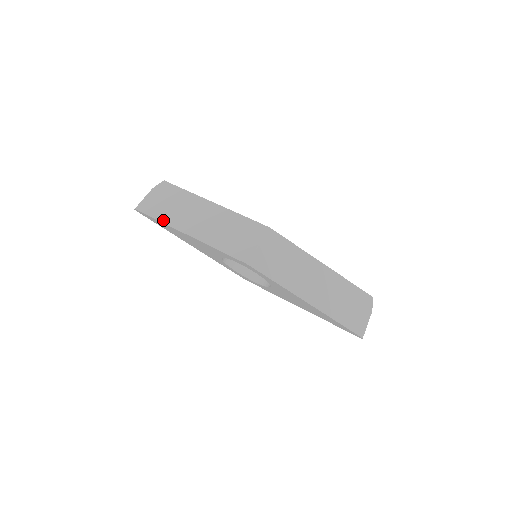
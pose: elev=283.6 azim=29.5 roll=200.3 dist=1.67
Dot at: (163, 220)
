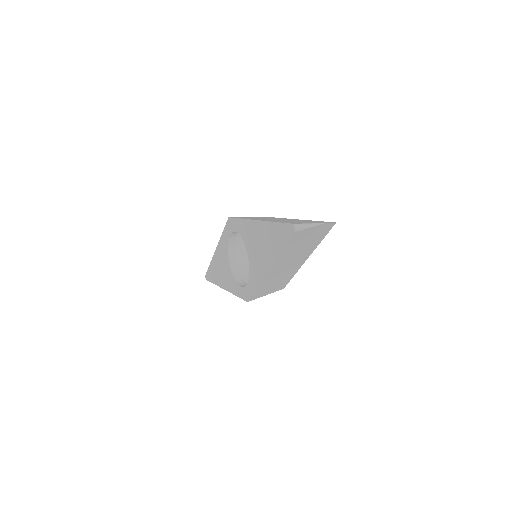
Dot at: occluded
